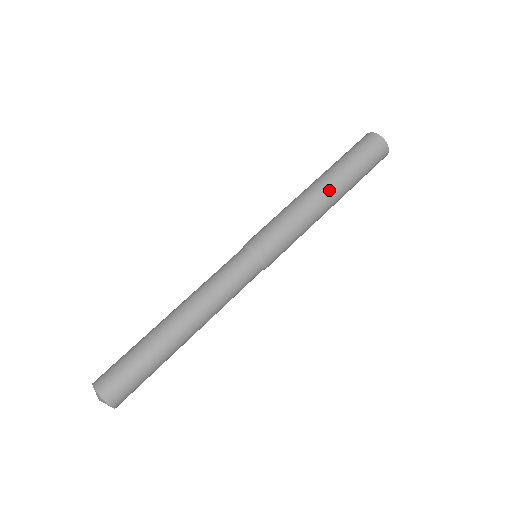
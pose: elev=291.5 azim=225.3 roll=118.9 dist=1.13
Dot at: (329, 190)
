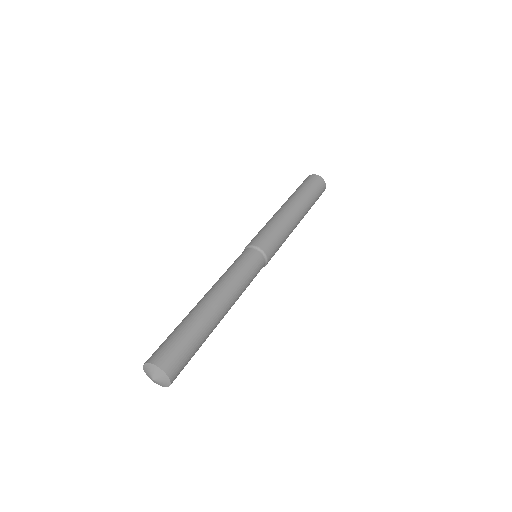
Dot at: (286, 204)
